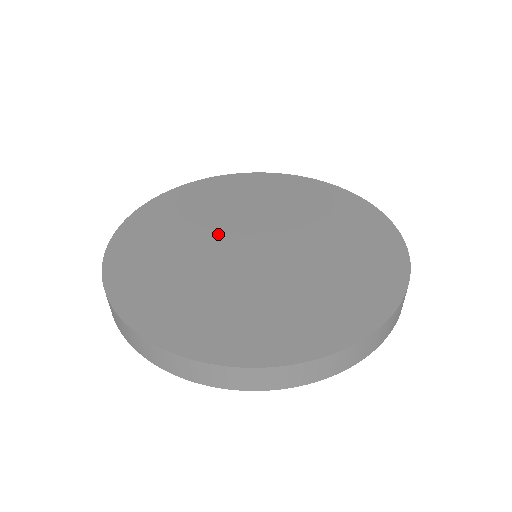
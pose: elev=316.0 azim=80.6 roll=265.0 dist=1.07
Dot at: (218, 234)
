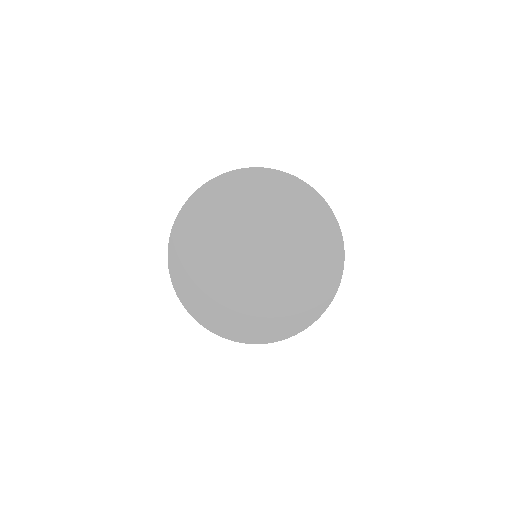
Dot at: (235, 241)
